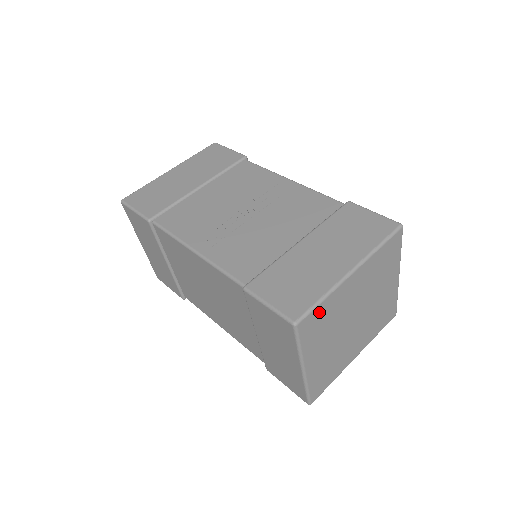
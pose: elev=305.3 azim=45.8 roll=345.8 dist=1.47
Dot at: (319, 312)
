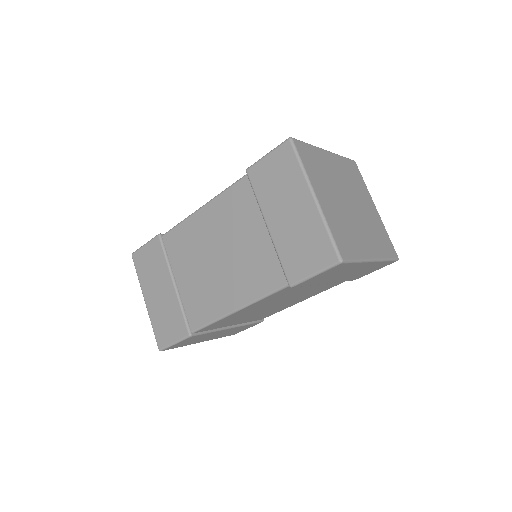
Dot at: (309, 151)
